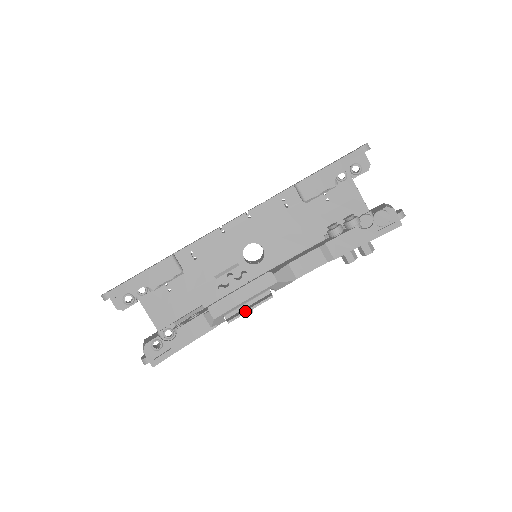
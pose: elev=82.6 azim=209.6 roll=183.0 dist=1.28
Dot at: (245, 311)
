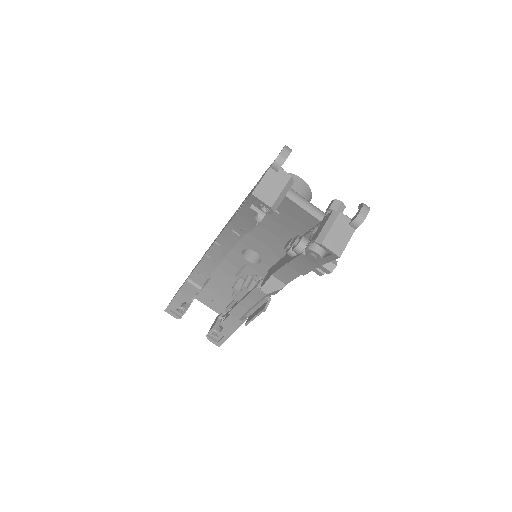
Dot at: (252, 318)
